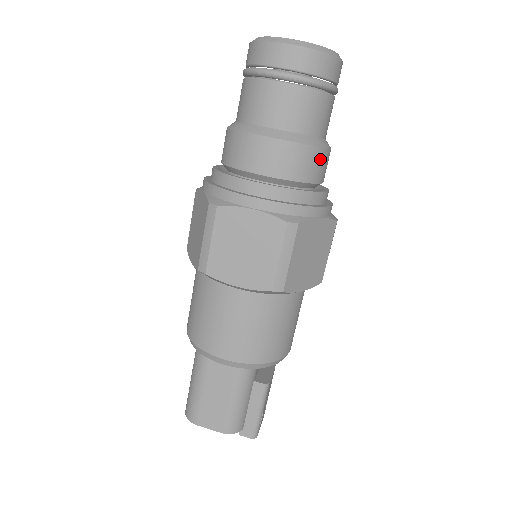
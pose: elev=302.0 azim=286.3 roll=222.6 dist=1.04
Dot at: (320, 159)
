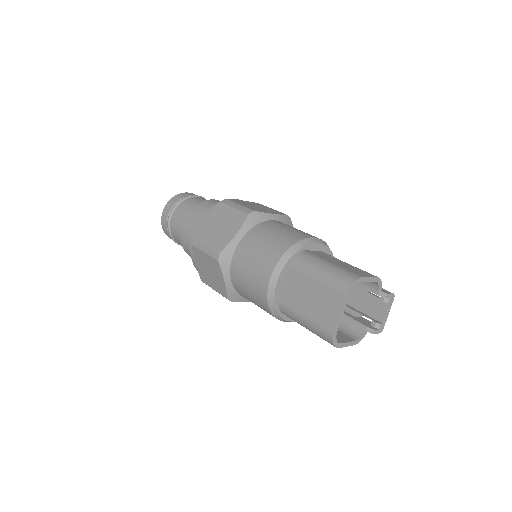
Dot at: occluded
